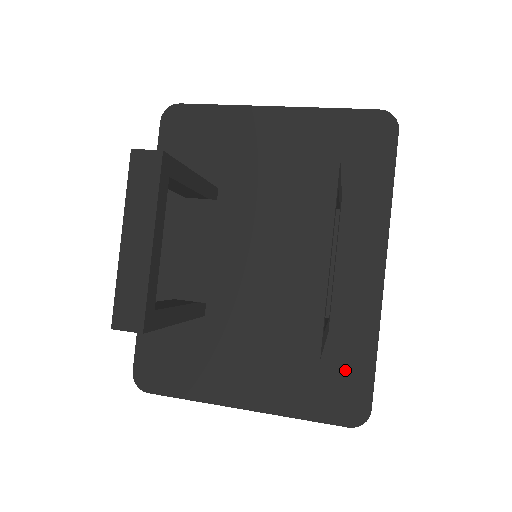
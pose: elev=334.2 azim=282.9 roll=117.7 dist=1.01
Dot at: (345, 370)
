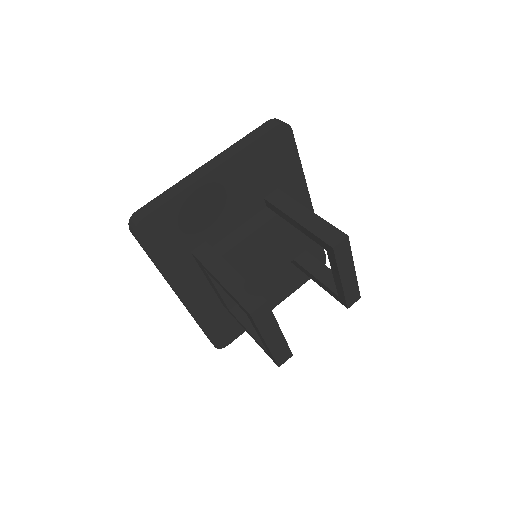
Dot at: occluded
